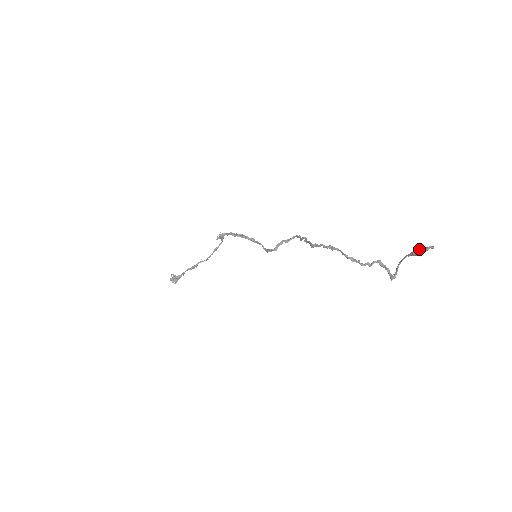
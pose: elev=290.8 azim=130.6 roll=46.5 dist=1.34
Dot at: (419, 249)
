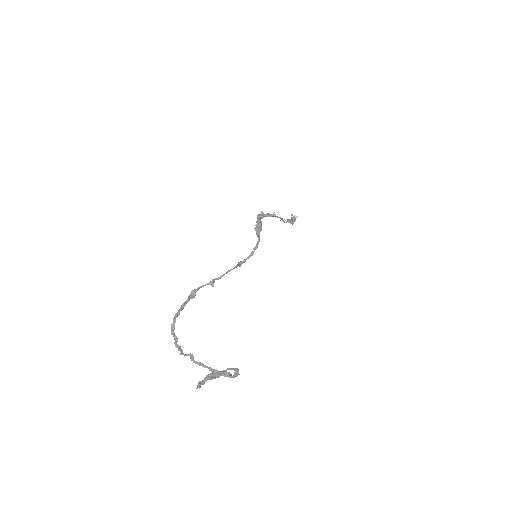
Dot at: (207, 376)
